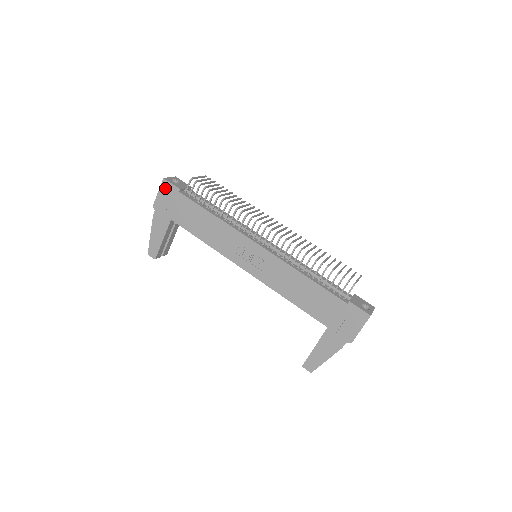
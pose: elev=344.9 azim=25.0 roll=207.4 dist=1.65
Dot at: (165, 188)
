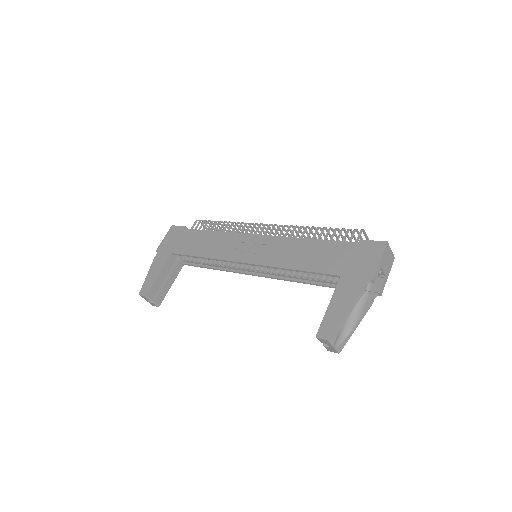
Dot at: (172, 232)
